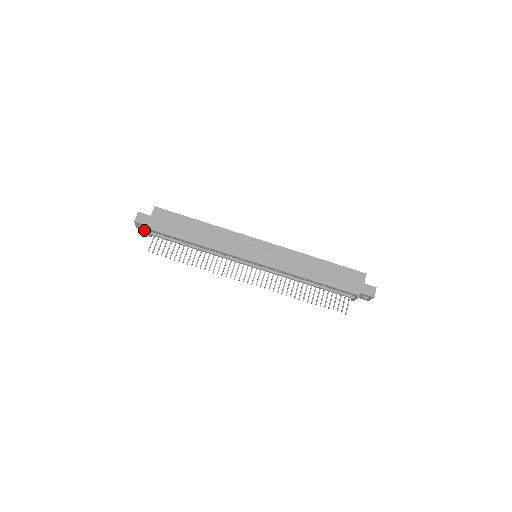
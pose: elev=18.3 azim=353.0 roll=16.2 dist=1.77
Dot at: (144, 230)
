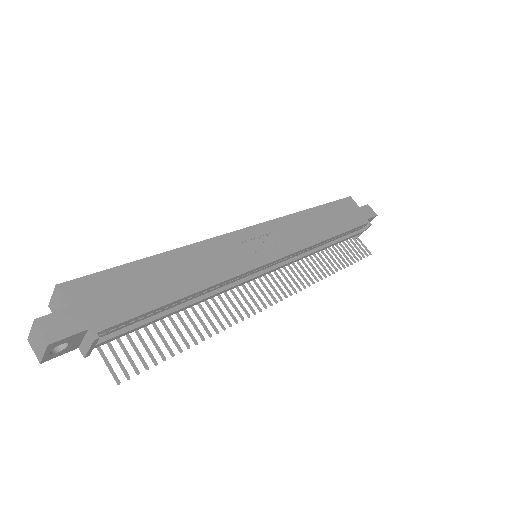
Dot at: occluded
